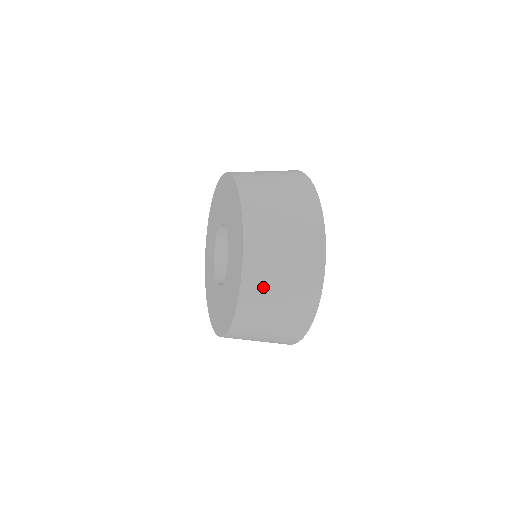
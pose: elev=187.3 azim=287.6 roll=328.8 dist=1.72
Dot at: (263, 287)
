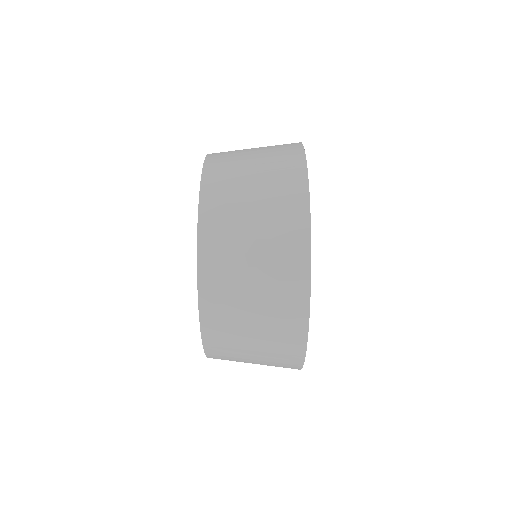
Dot at: (228, 228)
